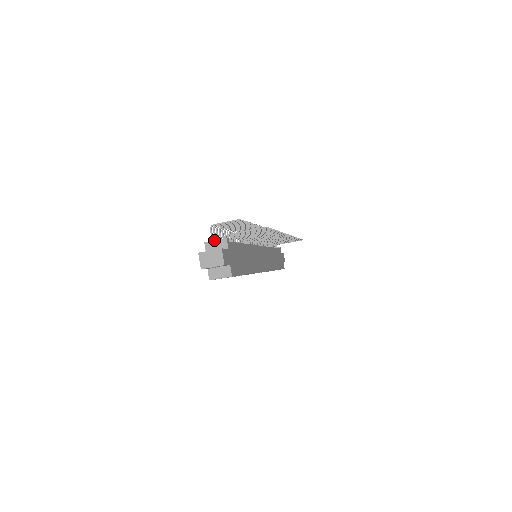
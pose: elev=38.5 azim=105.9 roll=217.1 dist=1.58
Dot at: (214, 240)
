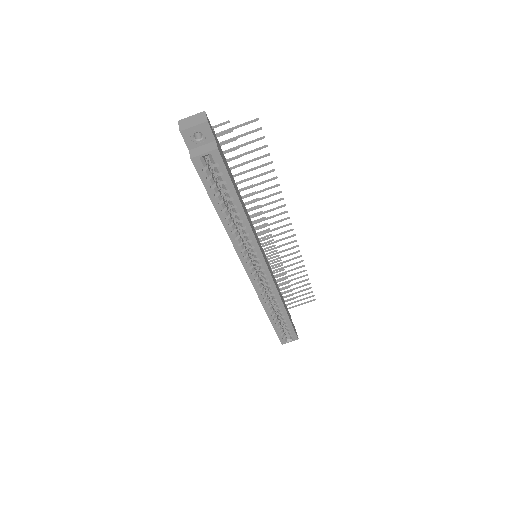
Dot at: occluded
